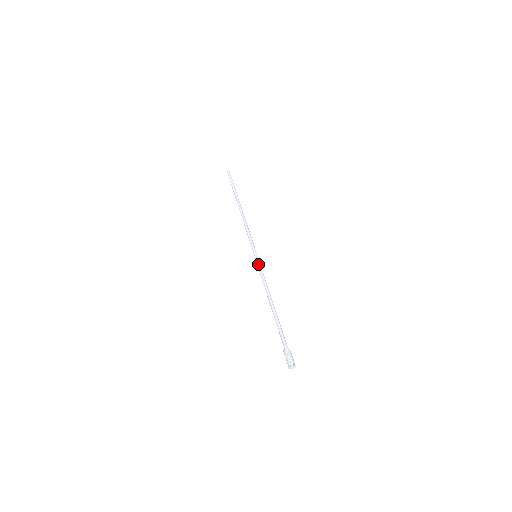
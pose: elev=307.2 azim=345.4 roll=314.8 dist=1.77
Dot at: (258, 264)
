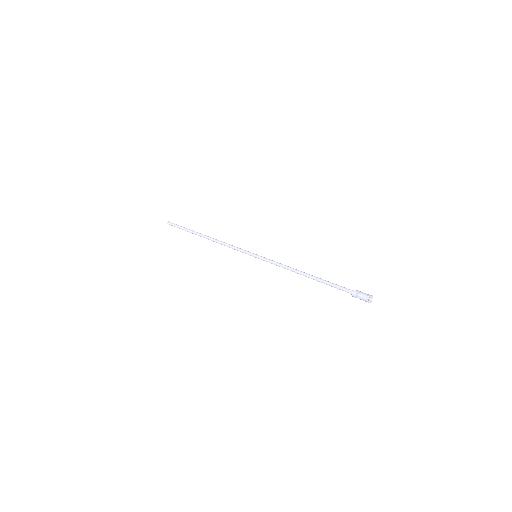
Dot at: (264, 260)
